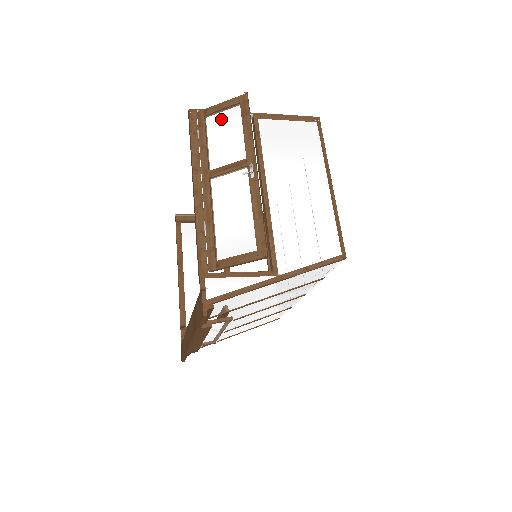
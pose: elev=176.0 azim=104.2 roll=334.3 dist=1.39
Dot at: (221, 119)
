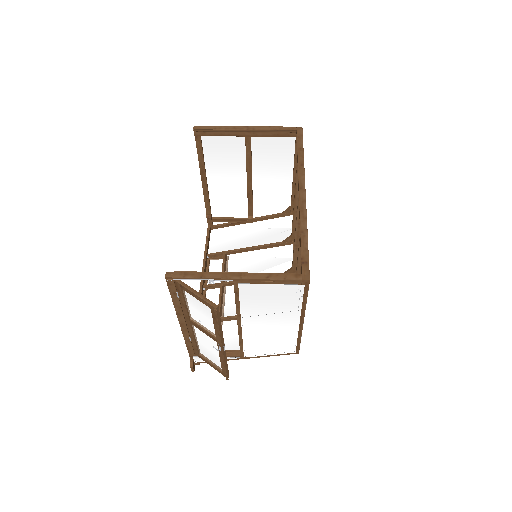
Dot at: (196, 301)
